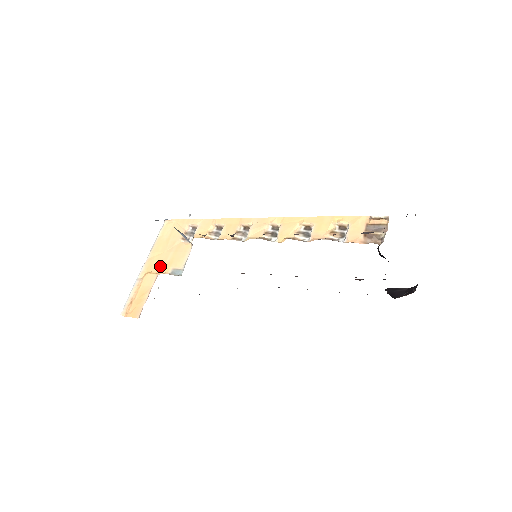
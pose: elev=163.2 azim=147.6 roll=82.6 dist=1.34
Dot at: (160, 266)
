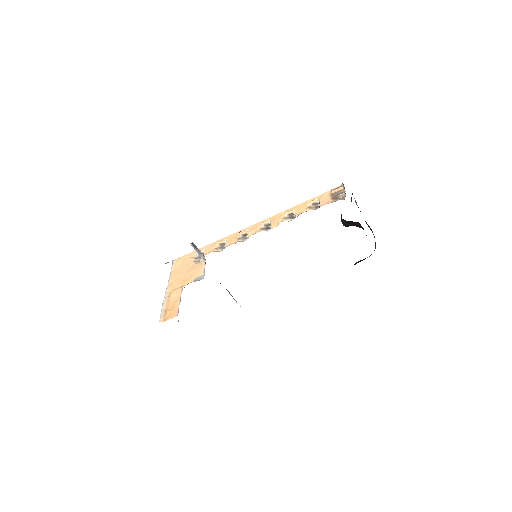
Dot at: (182, 282)
